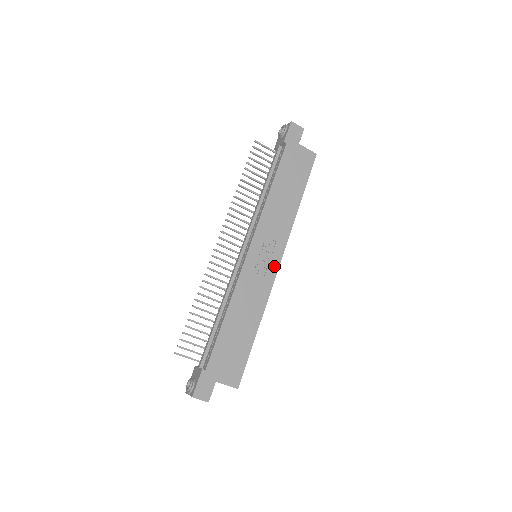
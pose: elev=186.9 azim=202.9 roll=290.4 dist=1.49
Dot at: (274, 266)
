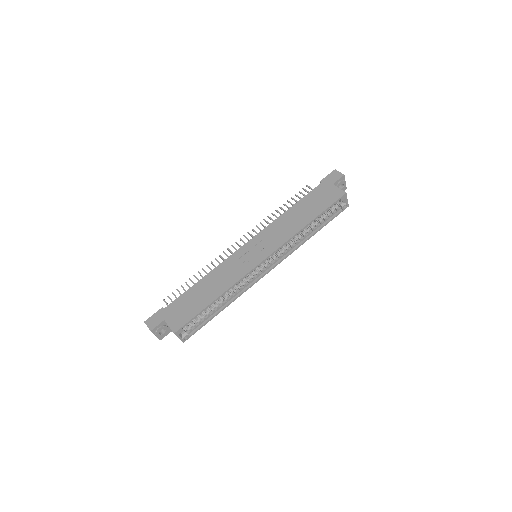
Dot at: (258, 260)
